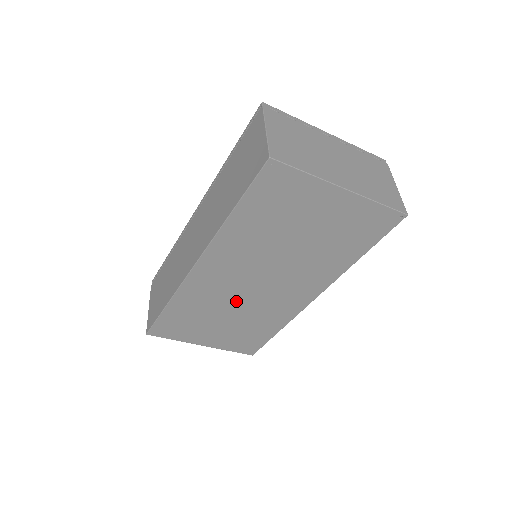
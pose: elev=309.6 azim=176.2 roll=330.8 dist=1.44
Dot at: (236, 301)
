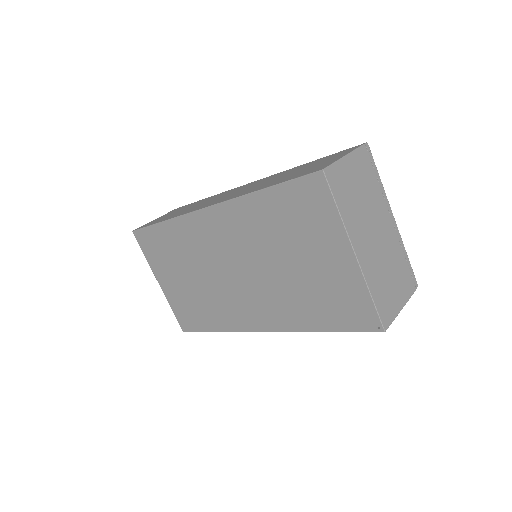
Dot at: (208, 270)
